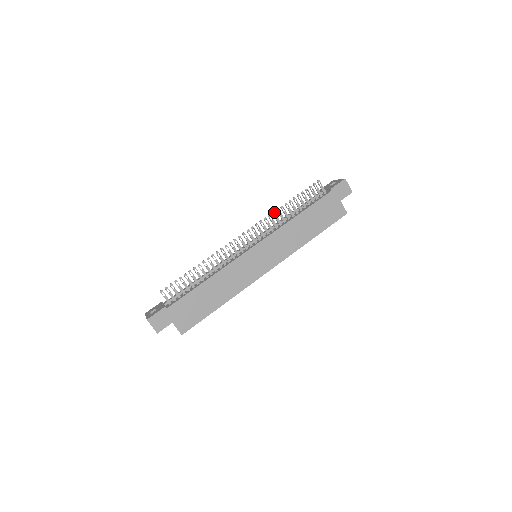
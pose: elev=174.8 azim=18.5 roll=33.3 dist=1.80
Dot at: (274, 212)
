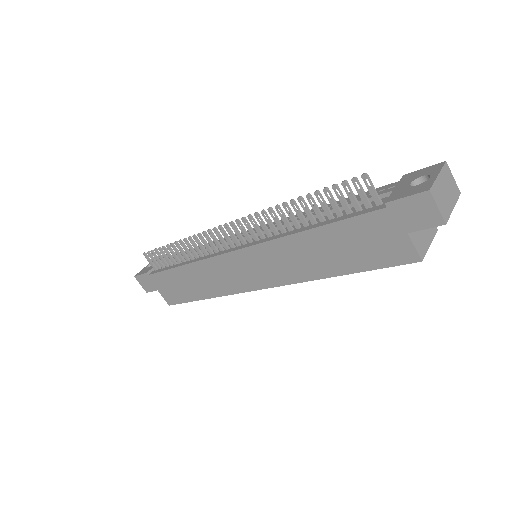
Dot at: (270, 209)
